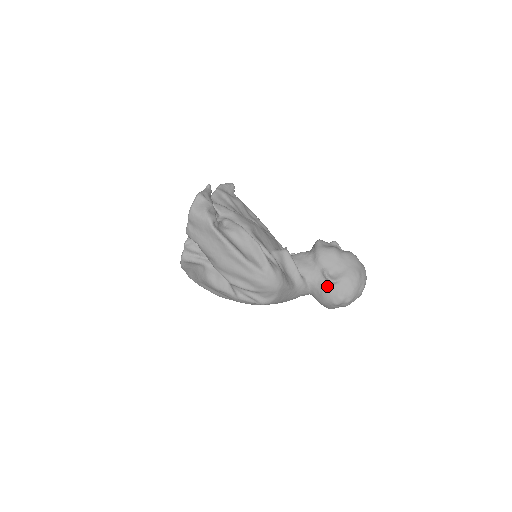
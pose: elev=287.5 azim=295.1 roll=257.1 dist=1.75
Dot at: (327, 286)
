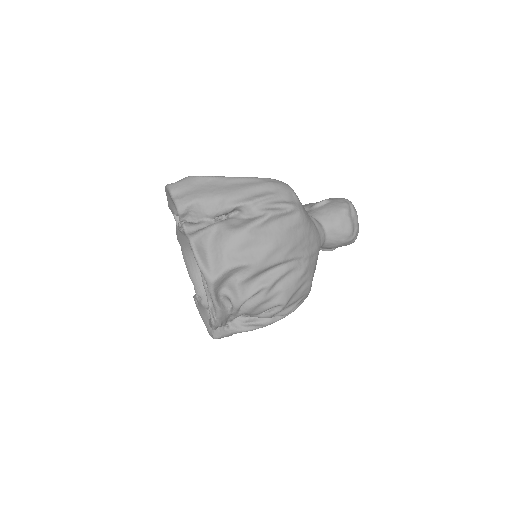
Dot at: (326, 206)
